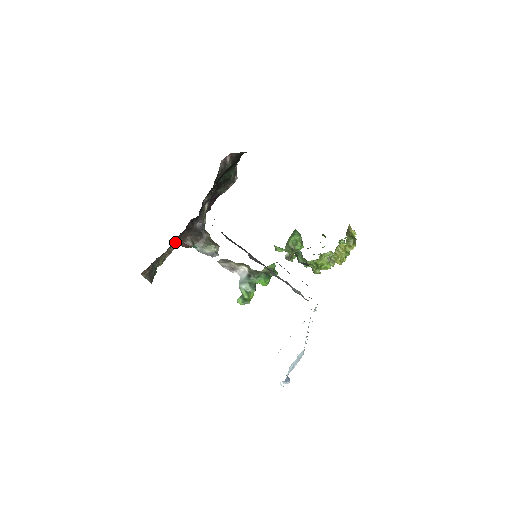
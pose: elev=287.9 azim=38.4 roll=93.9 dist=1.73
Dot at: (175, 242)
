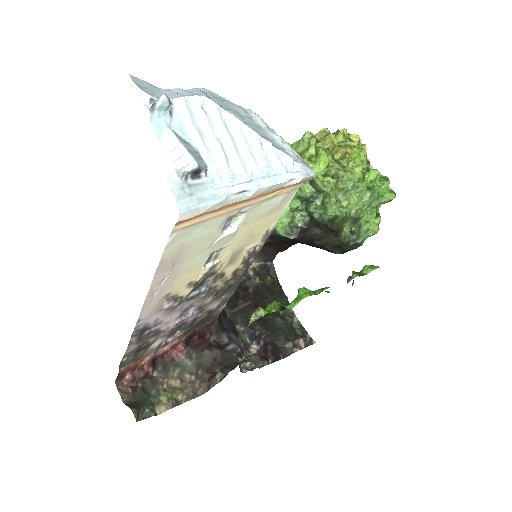
Dot at: (184, 356)
